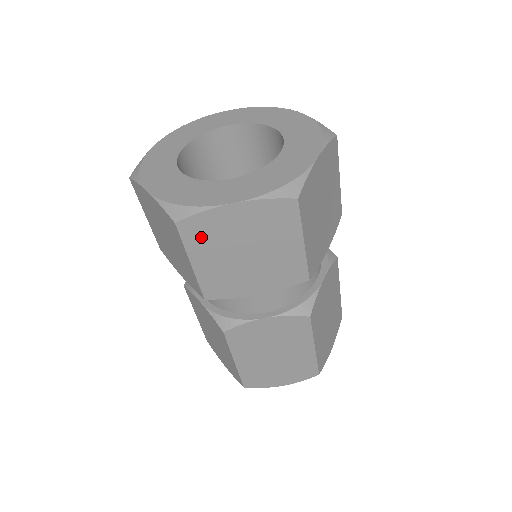
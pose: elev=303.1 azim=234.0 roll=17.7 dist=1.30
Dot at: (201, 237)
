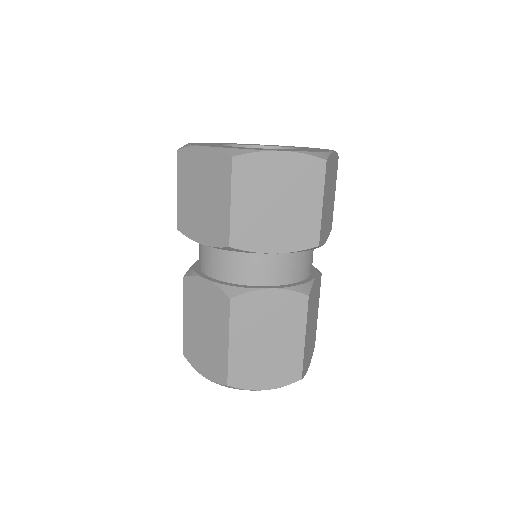
Dot at: (247, 177)
